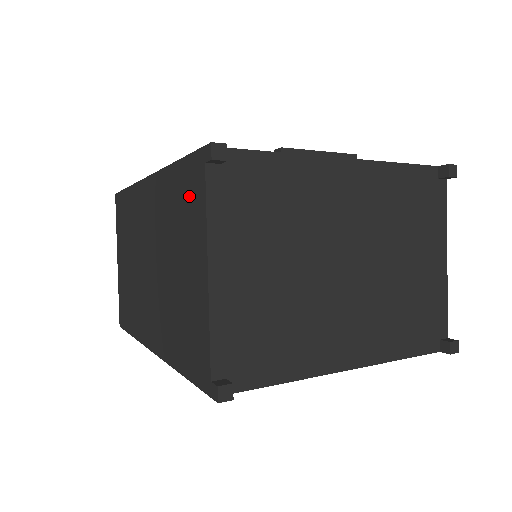
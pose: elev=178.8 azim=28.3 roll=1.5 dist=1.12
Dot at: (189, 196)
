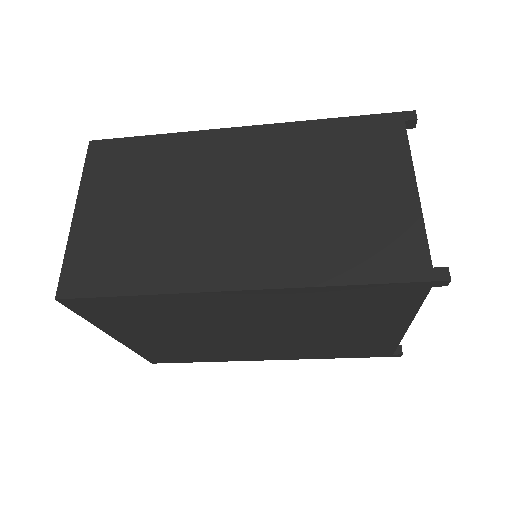
Dot at: (371, 140)
